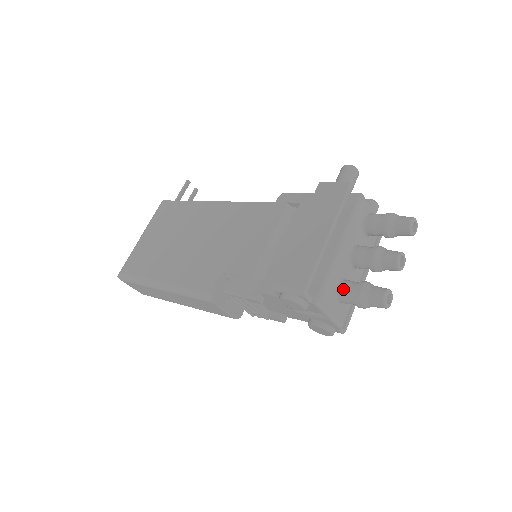
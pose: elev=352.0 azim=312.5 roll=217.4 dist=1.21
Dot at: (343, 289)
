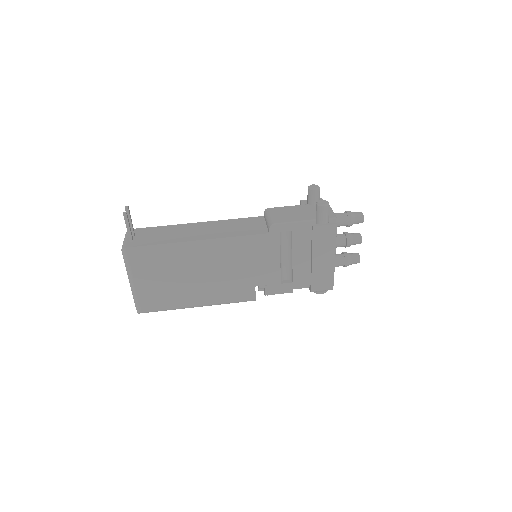
Dot at: (337, 265)
